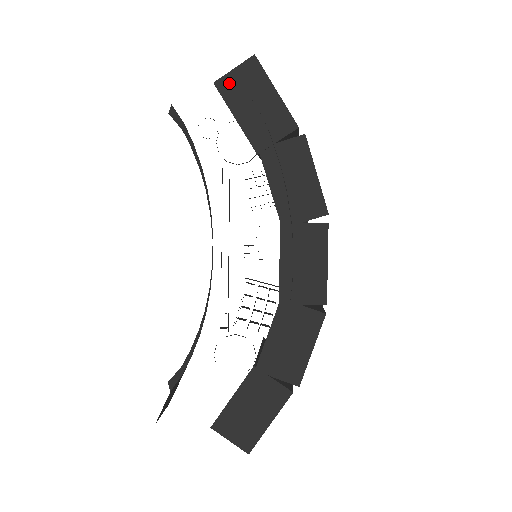
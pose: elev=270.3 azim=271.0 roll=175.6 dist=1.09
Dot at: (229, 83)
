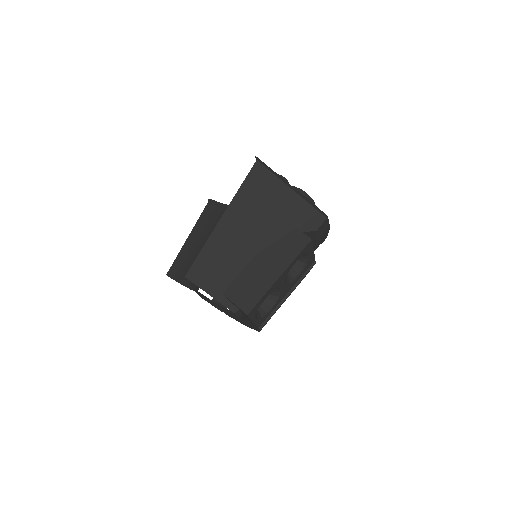
Dot at: (230, 301)
